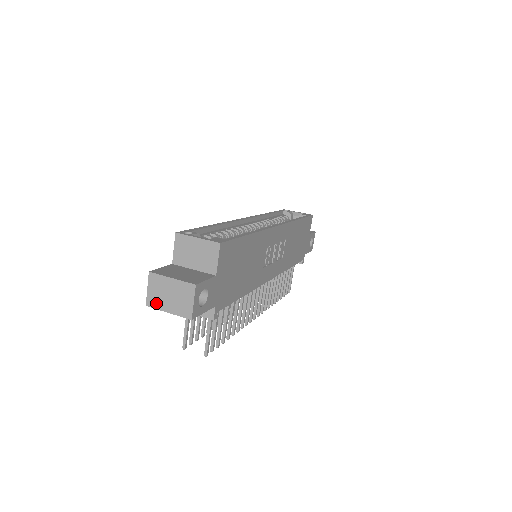
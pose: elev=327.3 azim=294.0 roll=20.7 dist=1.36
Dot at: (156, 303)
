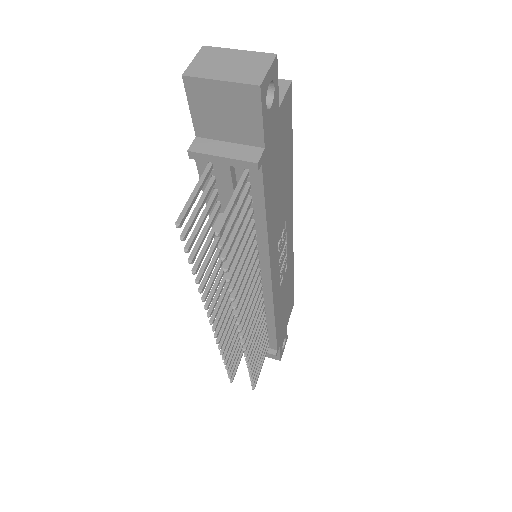
Dot at: (202, 72)
